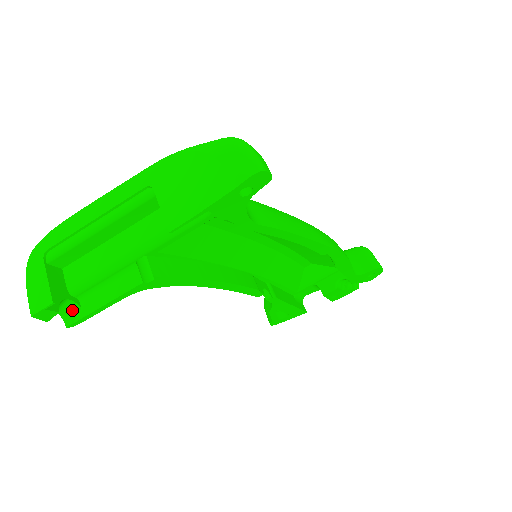
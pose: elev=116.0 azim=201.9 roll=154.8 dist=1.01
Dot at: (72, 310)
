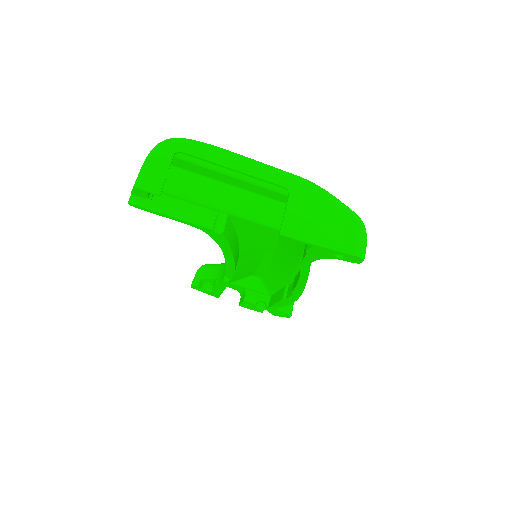
Dot at: occluded
